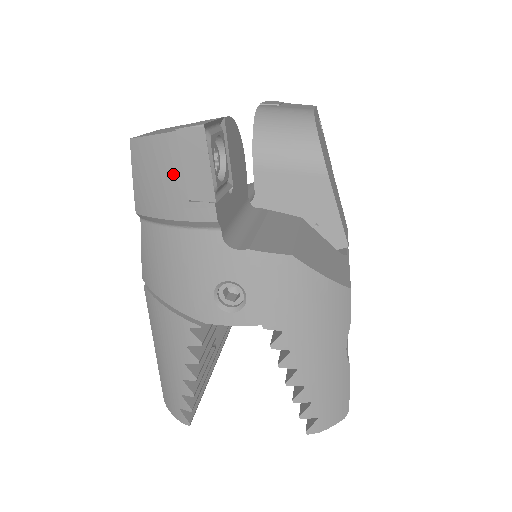
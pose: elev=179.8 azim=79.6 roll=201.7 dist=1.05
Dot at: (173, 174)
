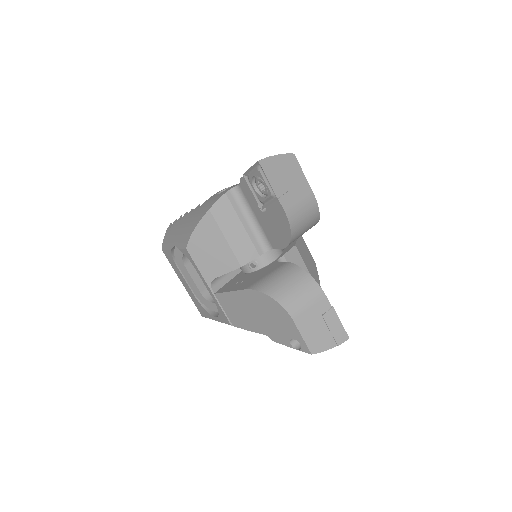
Dot at: occluded
